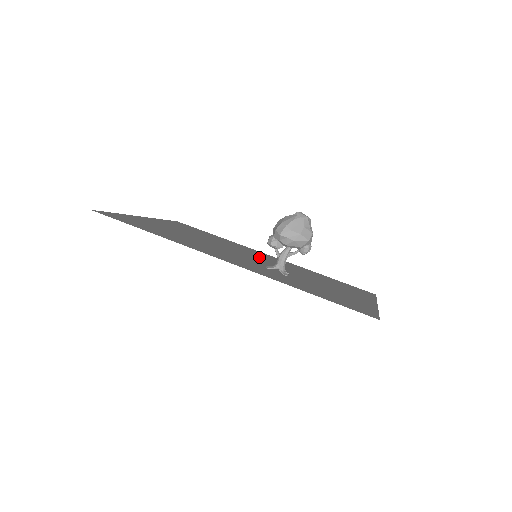
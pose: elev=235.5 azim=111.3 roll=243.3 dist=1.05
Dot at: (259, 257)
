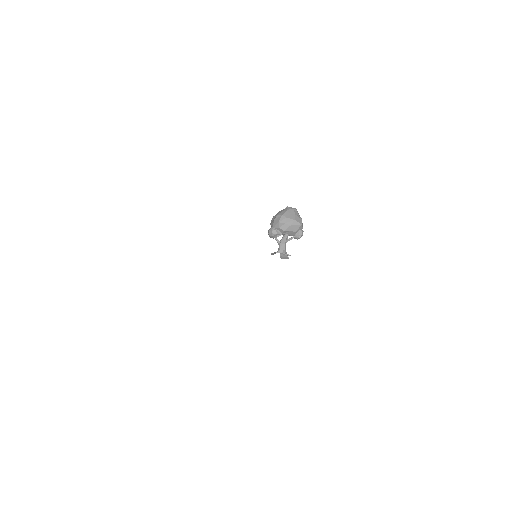
Dot at: occluded
